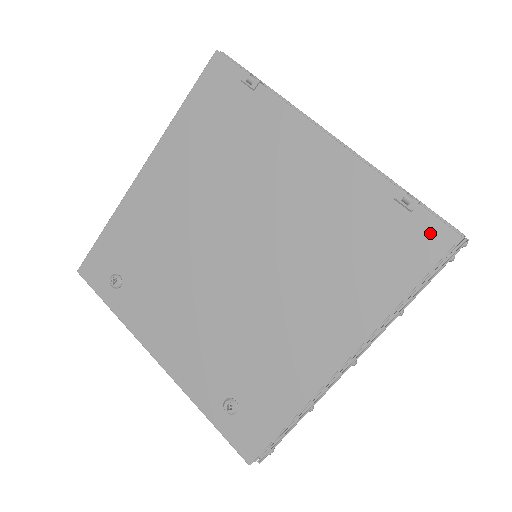
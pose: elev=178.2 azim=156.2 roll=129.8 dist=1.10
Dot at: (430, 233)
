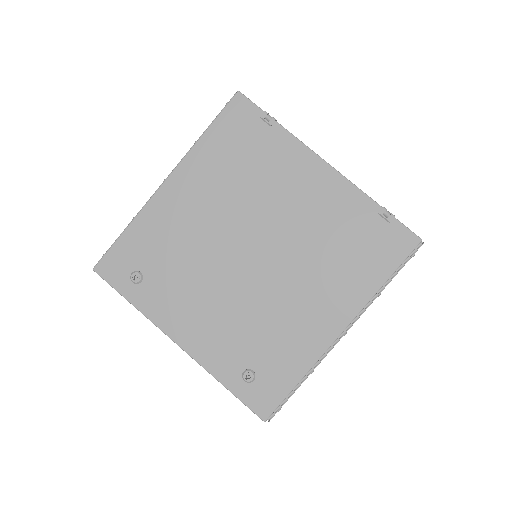
Dot at: (402, 237)
